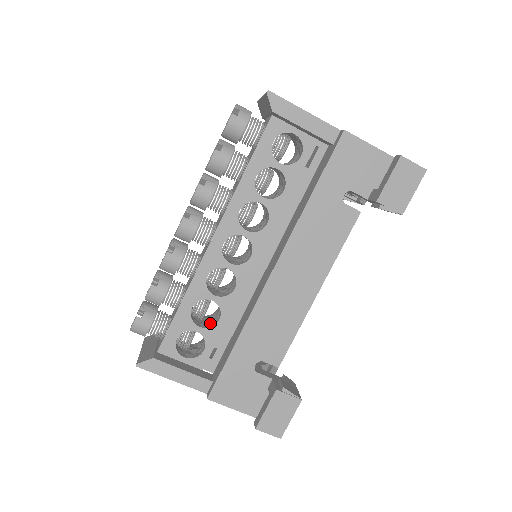
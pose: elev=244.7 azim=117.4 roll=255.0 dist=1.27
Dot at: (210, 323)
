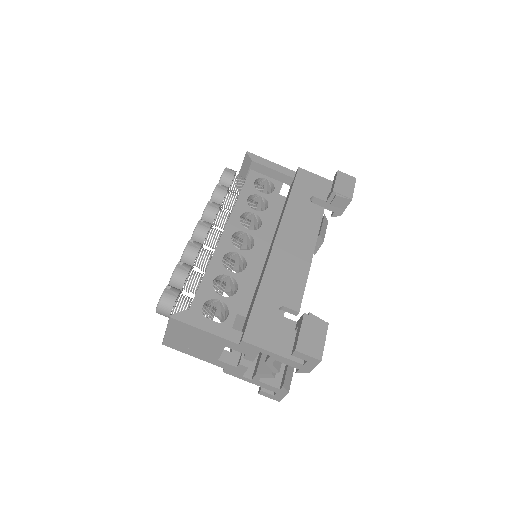
Dot at: occluded
